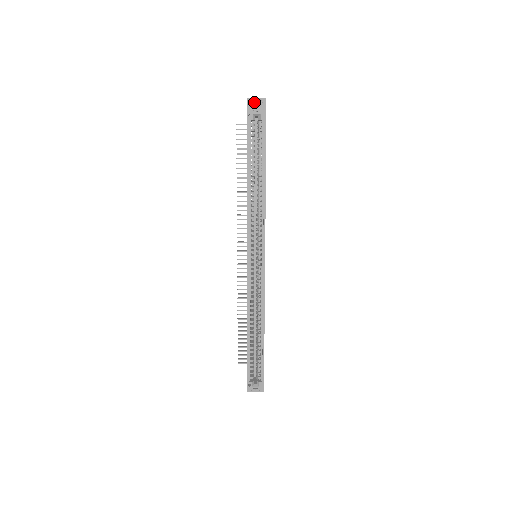
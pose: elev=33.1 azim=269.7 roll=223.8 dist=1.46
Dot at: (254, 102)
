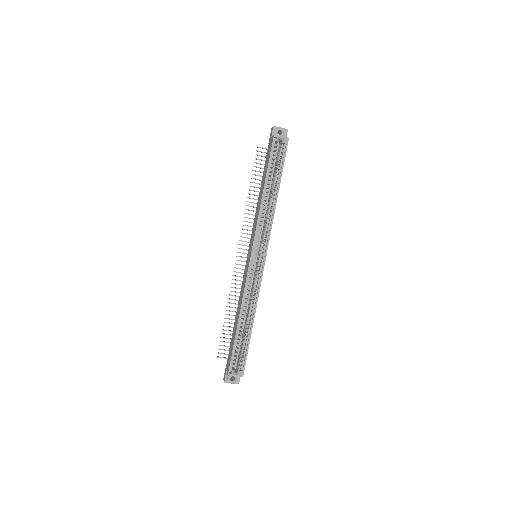
Dot at: (278, 130)
